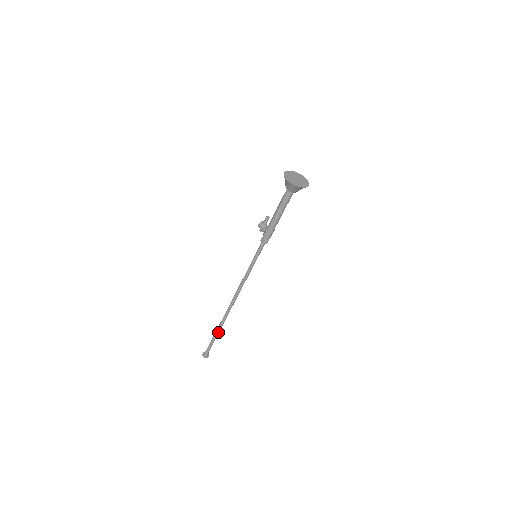
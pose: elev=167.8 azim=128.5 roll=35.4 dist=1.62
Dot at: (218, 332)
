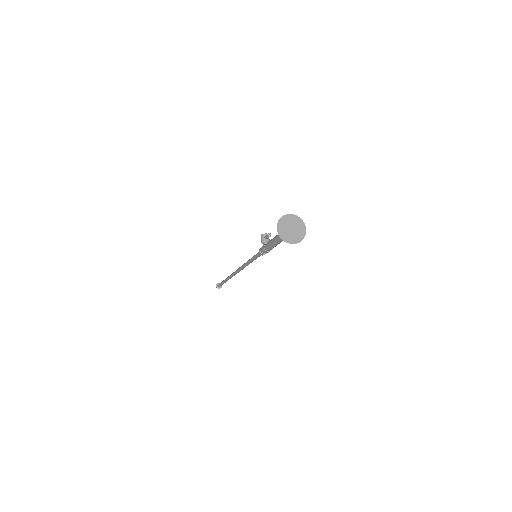
Dot at: (227, 280)
